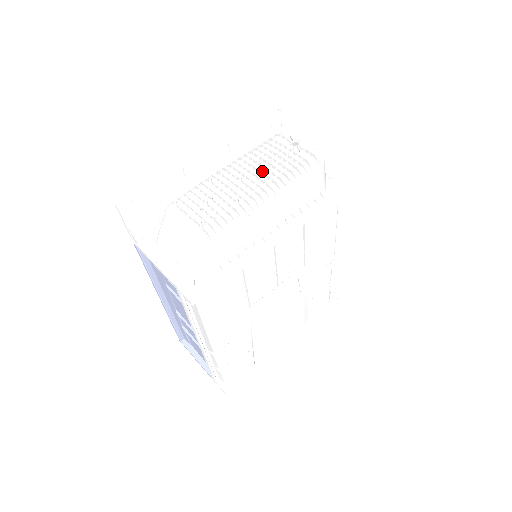
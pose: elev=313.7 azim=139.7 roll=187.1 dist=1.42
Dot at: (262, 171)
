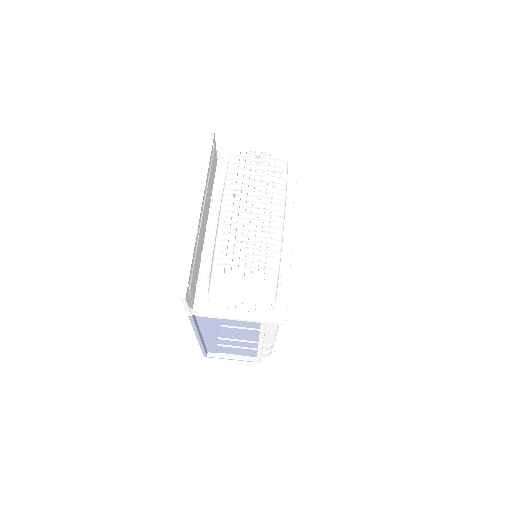
Dot at: (259, 195)
